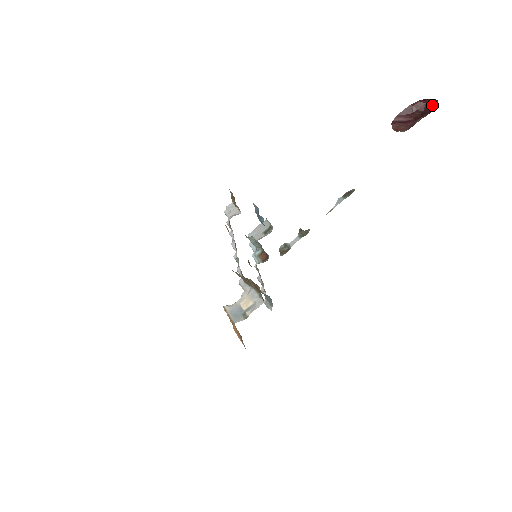
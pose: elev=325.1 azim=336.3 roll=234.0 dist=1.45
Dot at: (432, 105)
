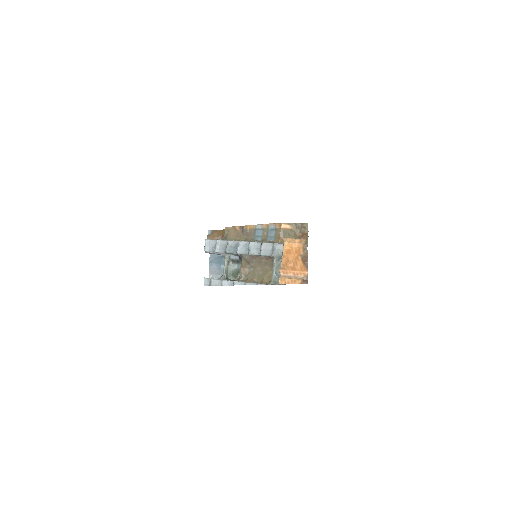
Dot at: occluded
